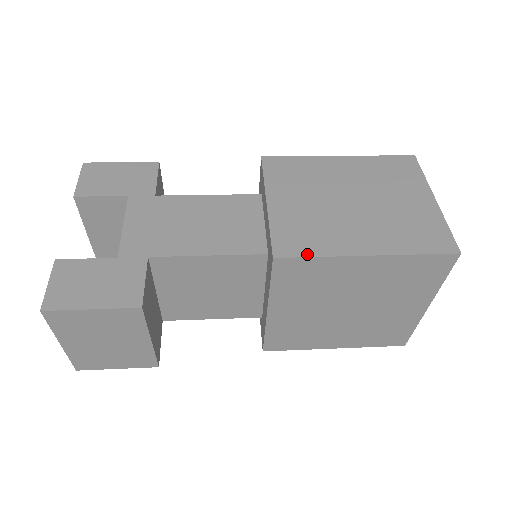
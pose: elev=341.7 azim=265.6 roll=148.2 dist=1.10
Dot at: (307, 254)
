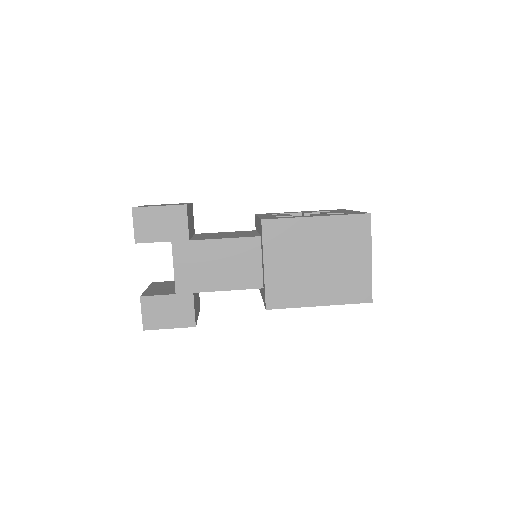
Dot at: (285, 306)
